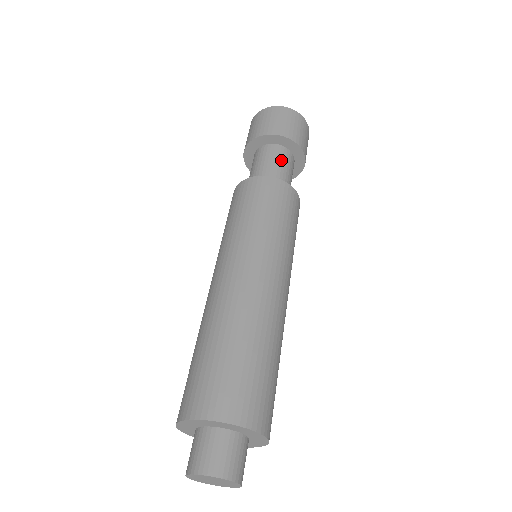
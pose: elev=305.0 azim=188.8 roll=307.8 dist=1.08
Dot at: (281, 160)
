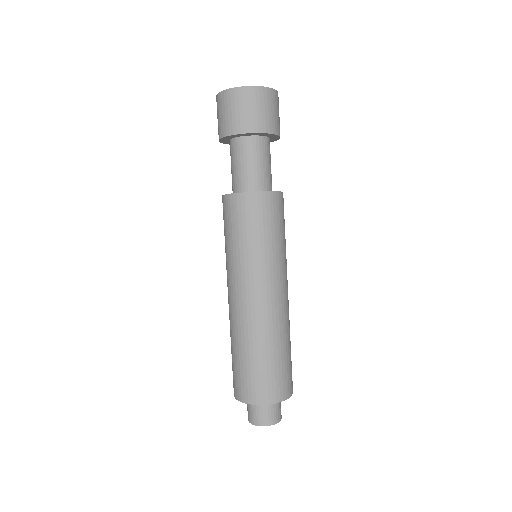
Dot at: (248, 156)
